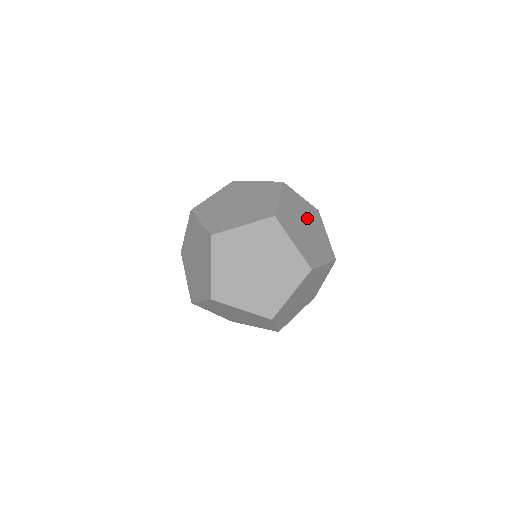
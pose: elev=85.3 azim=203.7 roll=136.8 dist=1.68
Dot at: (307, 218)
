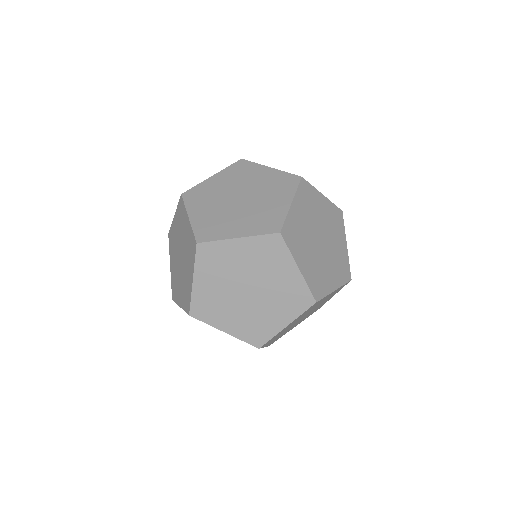
Dot at: (325, 226)
